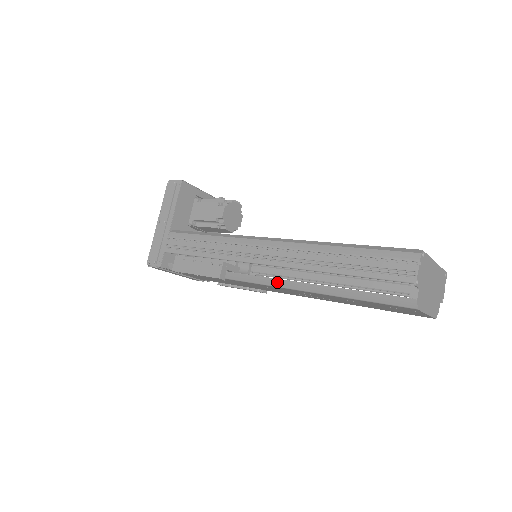
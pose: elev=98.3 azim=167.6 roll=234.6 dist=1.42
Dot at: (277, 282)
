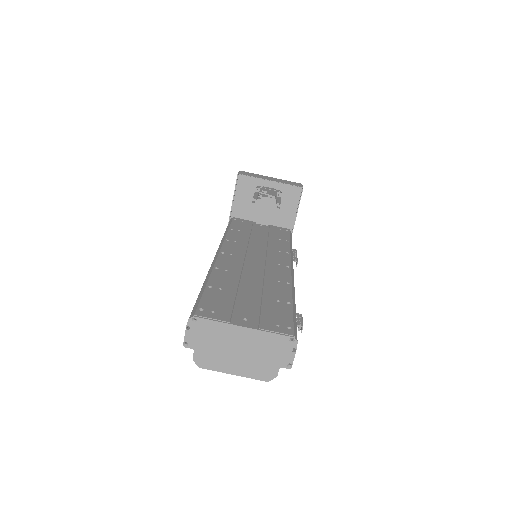
Dot at: occluded
